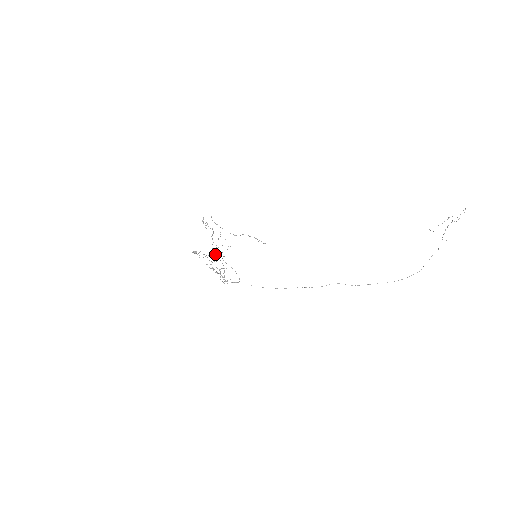
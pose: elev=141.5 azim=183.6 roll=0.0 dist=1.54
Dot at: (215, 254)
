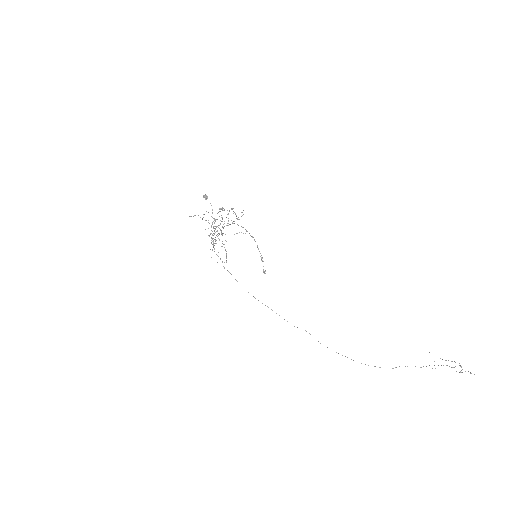
Dot at: occluded
